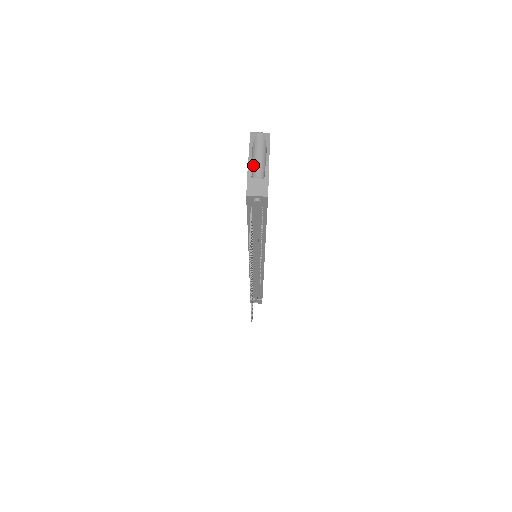
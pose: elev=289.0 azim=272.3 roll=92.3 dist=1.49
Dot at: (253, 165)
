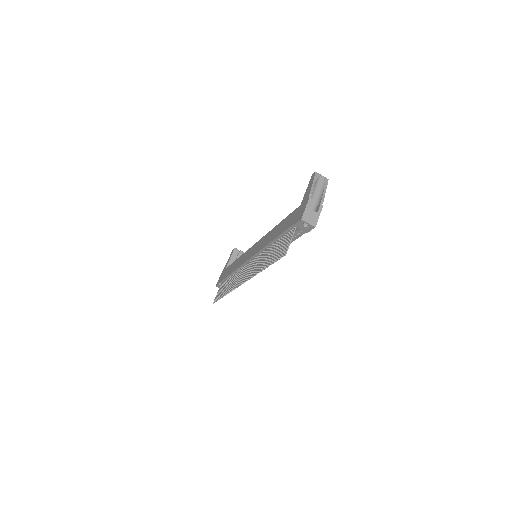
Dot at: occluded
